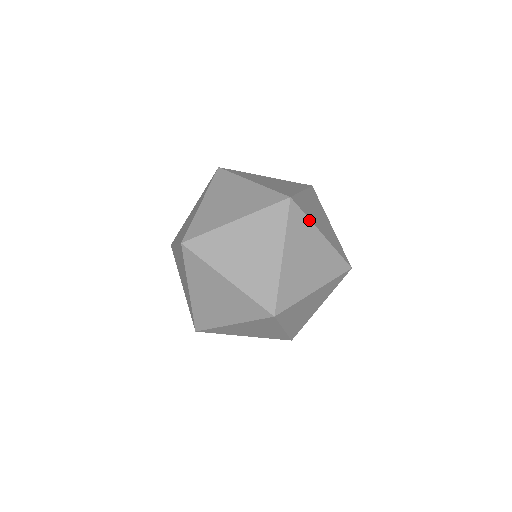
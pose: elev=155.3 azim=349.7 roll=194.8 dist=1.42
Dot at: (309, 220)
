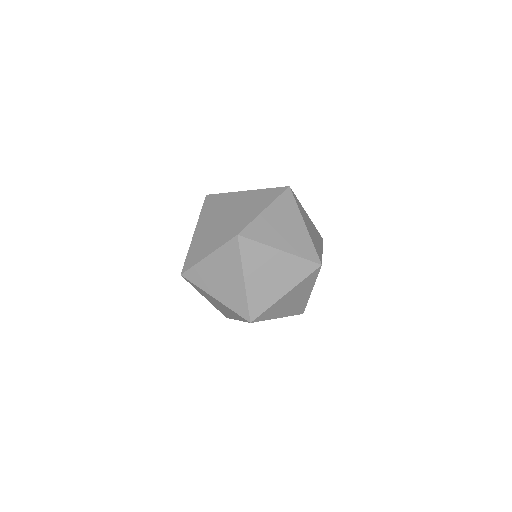
Dot at: (298, 208)
